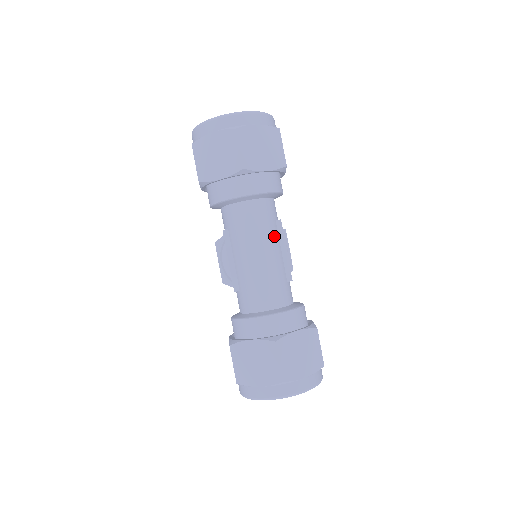
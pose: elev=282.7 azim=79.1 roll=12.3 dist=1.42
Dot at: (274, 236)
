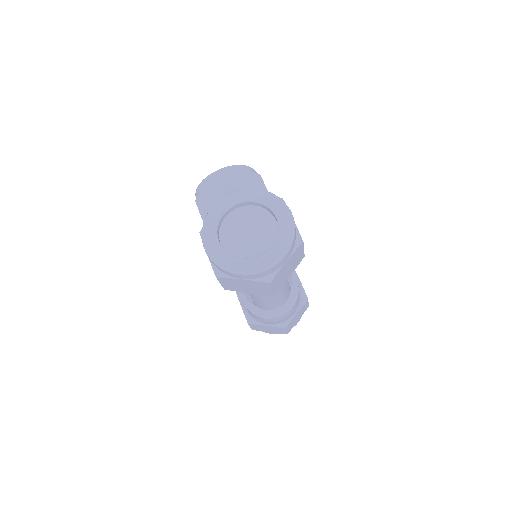
Dot at: occluded
